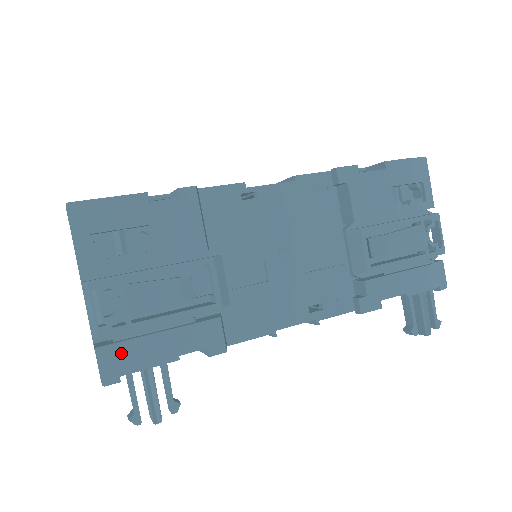
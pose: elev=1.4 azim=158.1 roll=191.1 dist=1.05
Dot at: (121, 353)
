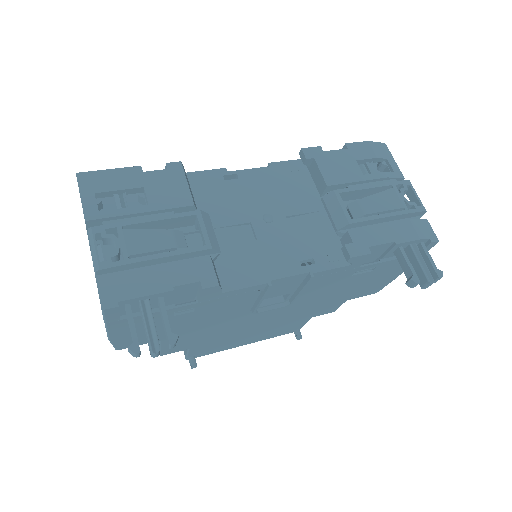
Dot at: (119, 282)
